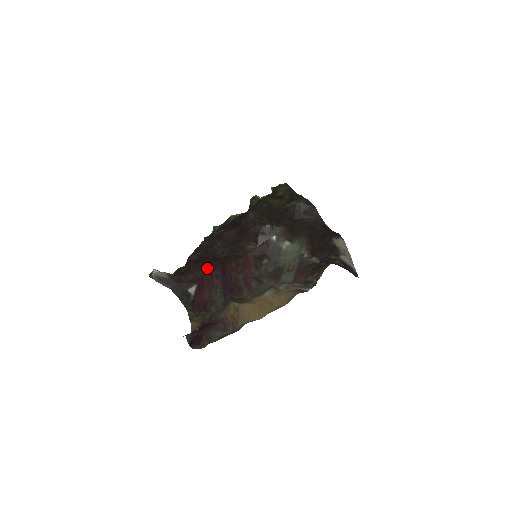
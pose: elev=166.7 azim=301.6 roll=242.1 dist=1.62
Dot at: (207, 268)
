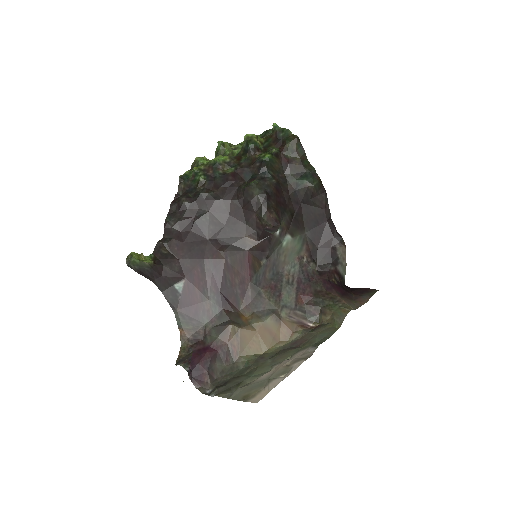
Dot at: (196, 256)
